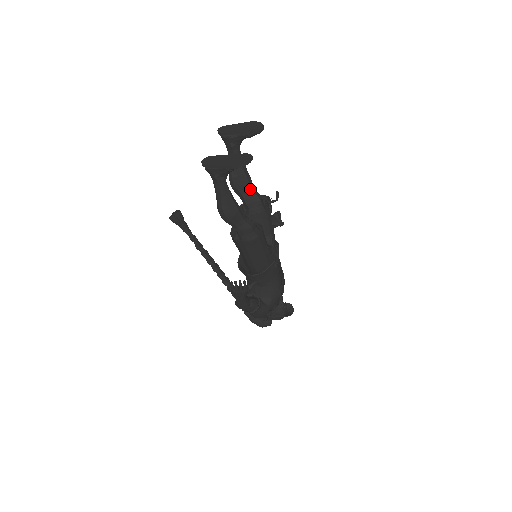
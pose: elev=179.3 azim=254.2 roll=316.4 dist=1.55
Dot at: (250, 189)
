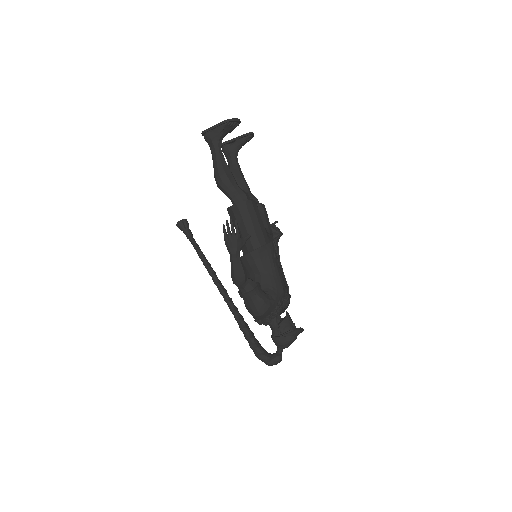
Dot at: (247, 190)
